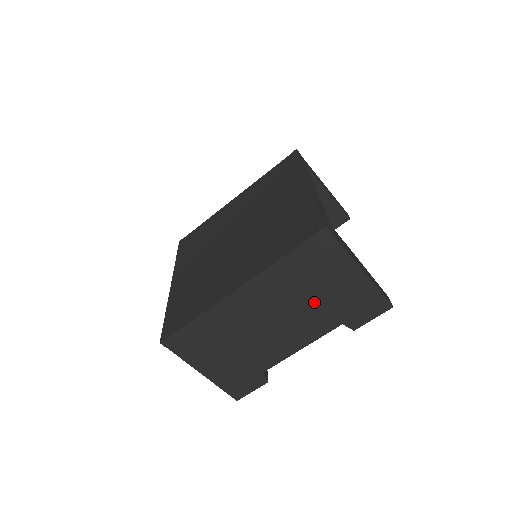
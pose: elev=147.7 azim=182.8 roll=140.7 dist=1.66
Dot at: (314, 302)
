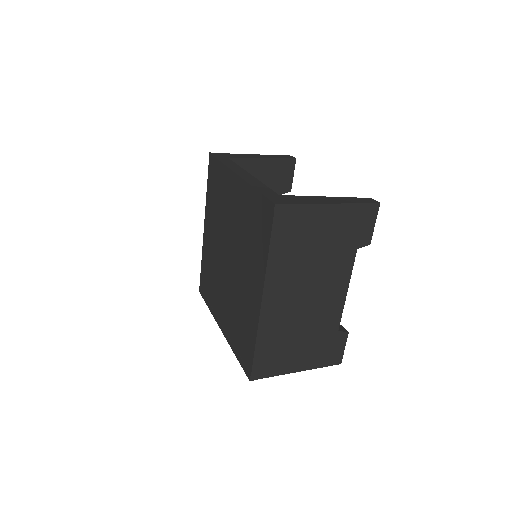
Dot at: (322, 256)
